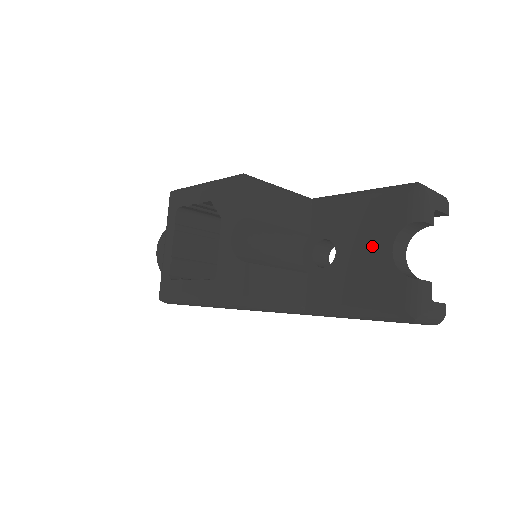
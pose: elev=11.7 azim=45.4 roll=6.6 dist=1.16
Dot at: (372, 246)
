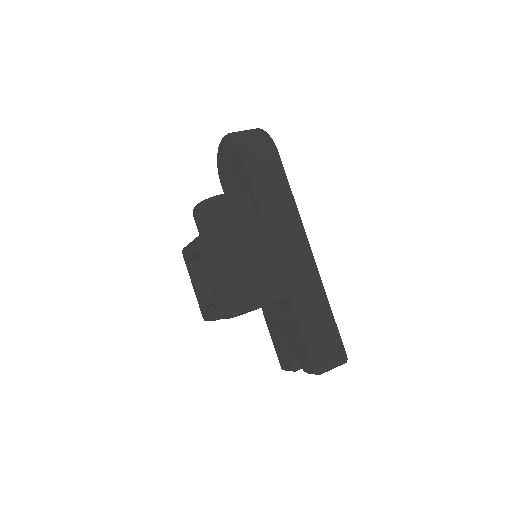
Dot at: (289, 347)
